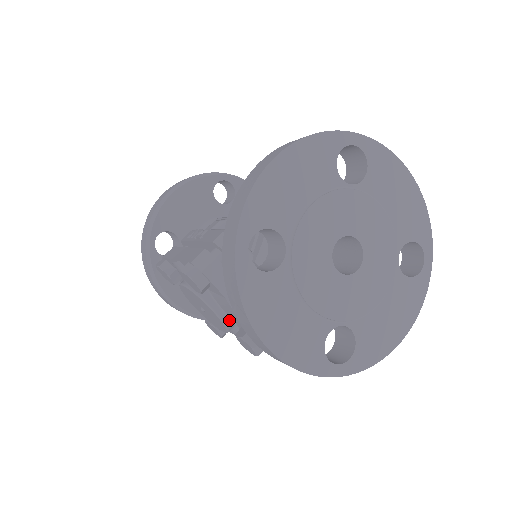
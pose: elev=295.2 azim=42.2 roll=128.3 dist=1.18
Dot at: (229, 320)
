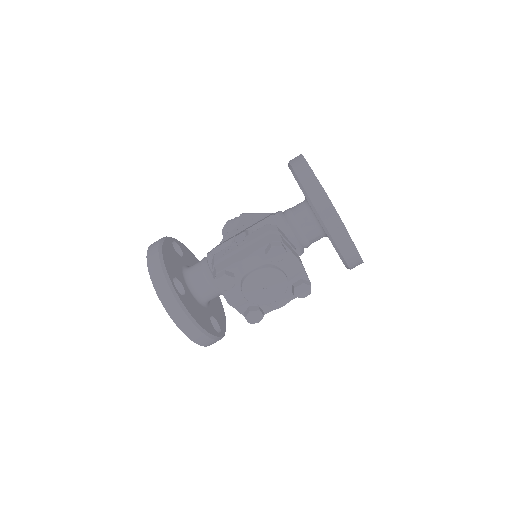
Dot at: (287, 281)
